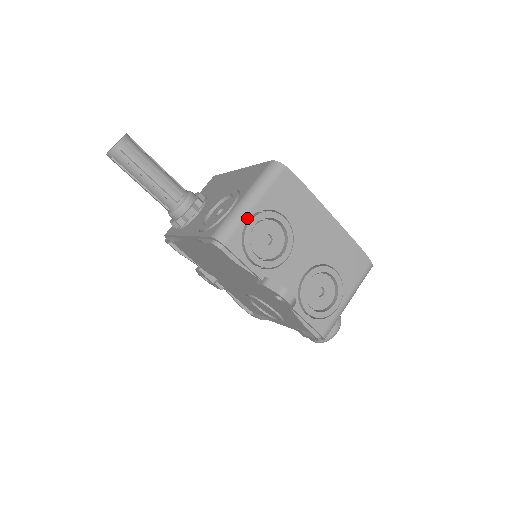
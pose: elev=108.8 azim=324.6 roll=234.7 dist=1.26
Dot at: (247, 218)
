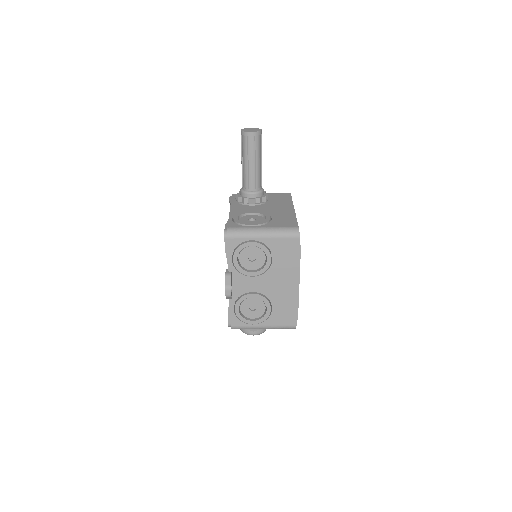
Dot at: (252, 239)
